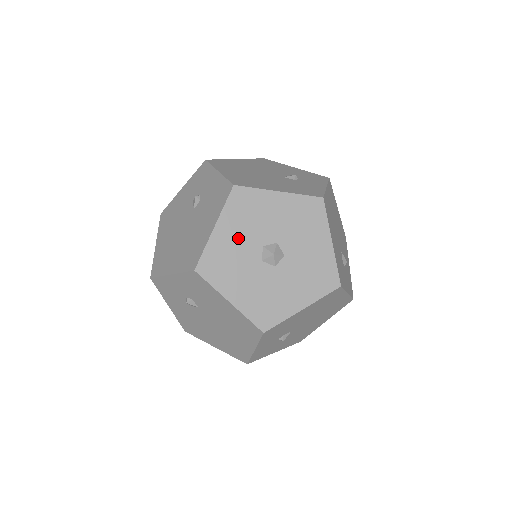
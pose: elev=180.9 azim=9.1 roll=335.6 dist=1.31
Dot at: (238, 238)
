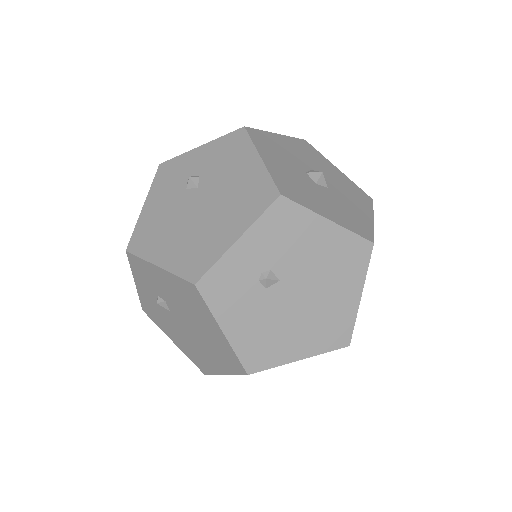
Dot at: (293, 151)
